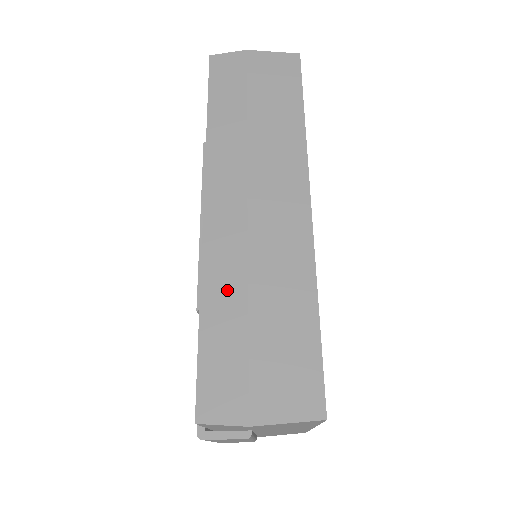
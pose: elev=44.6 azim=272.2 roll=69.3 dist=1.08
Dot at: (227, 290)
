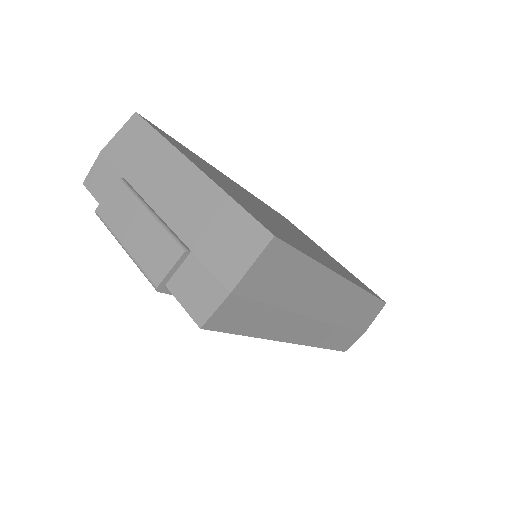
Dot at: occluded
